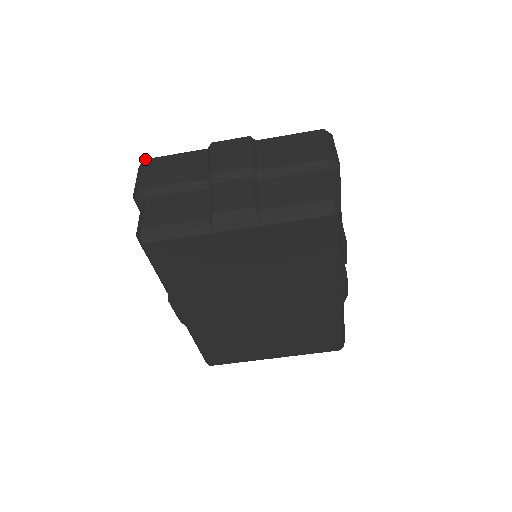
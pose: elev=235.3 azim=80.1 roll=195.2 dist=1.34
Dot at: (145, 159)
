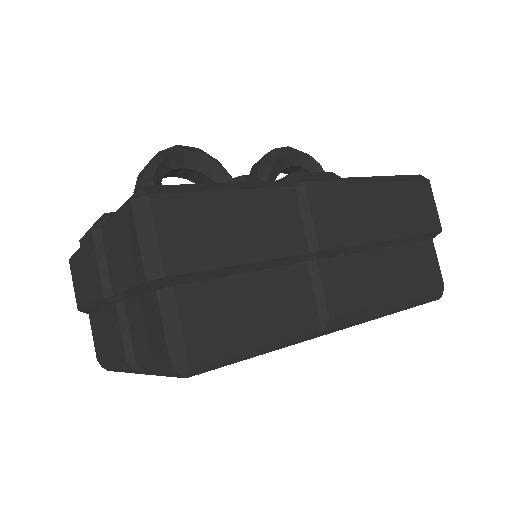
Dot at: (69, 260)
